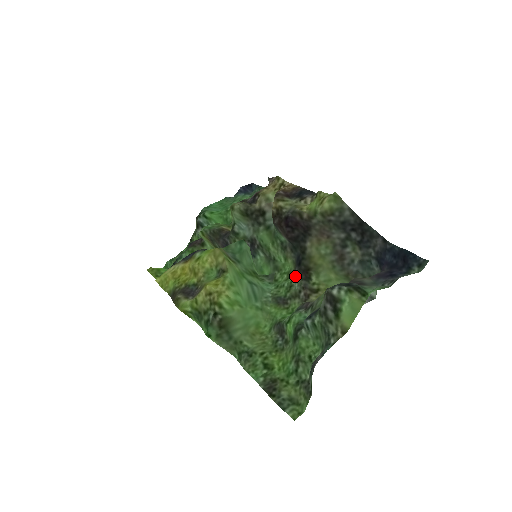
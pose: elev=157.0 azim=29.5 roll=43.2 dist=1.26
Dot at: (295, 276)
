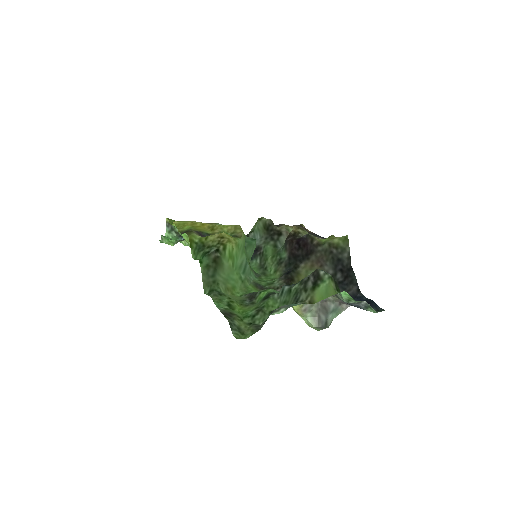
Dot at: (279, 279)
